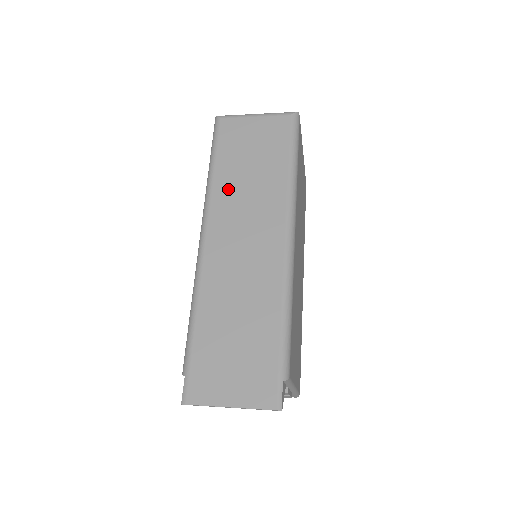
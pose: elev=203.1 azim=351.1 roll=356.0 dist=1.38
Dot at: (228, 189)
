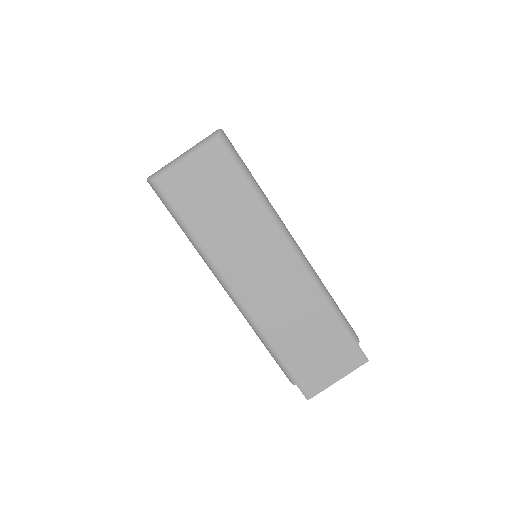
Dot at: (220, 244)
